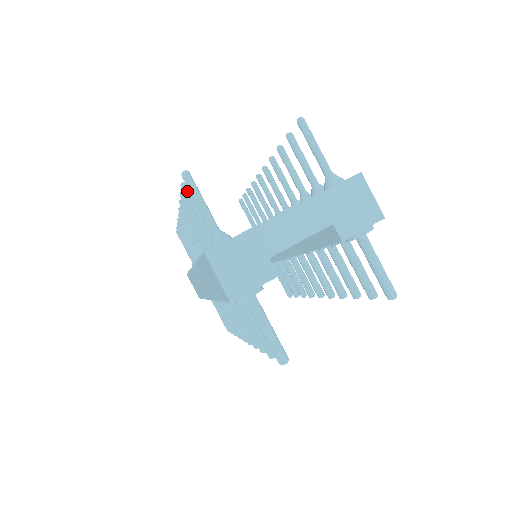
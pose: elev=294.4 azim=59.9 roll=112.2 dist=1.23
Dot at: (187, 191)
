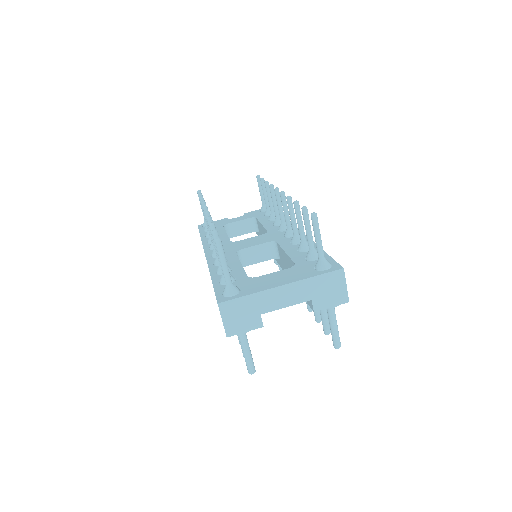
Dot at: occluded
